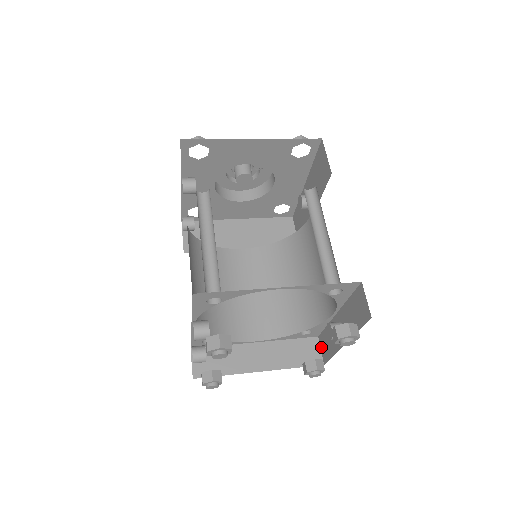
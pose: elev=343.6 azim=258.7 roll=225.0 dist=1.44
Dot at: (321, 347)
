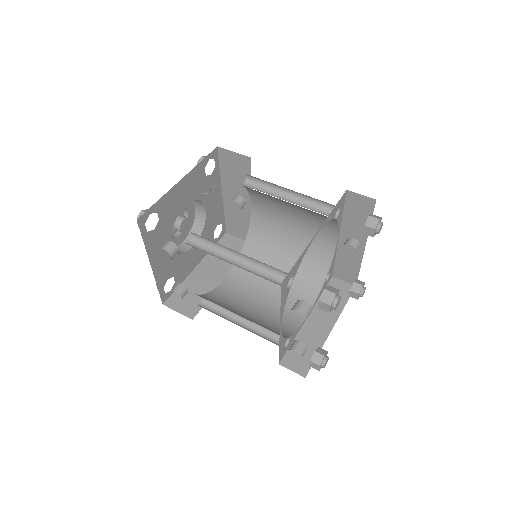
Dot at: (342, 279)
